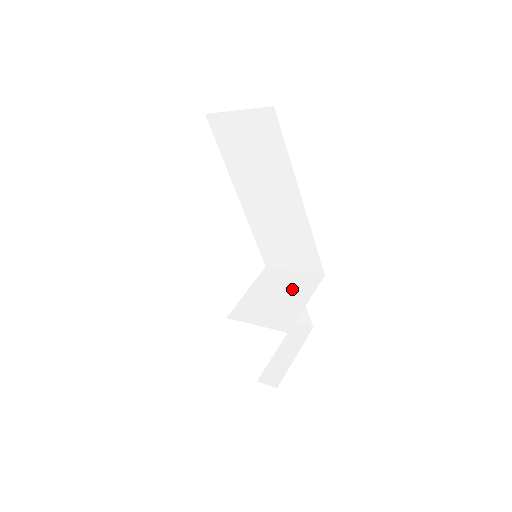
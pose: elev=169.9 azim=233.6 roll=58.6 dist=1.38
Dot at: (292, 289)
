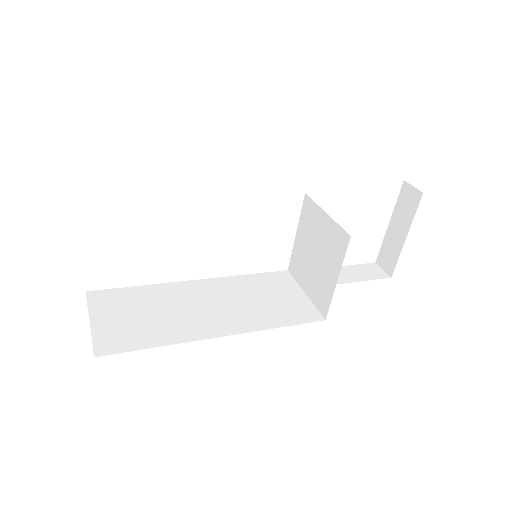
Dot at: (325, 249)
